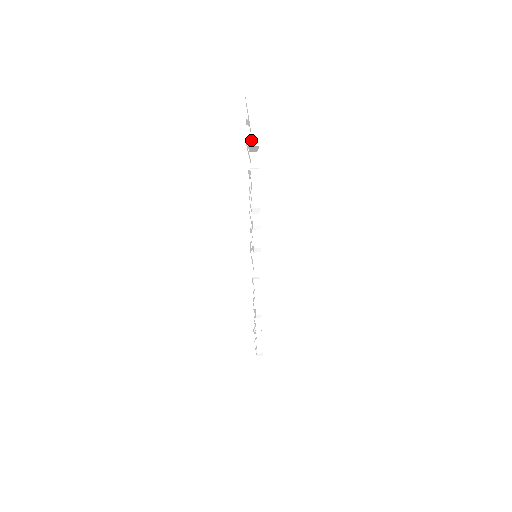
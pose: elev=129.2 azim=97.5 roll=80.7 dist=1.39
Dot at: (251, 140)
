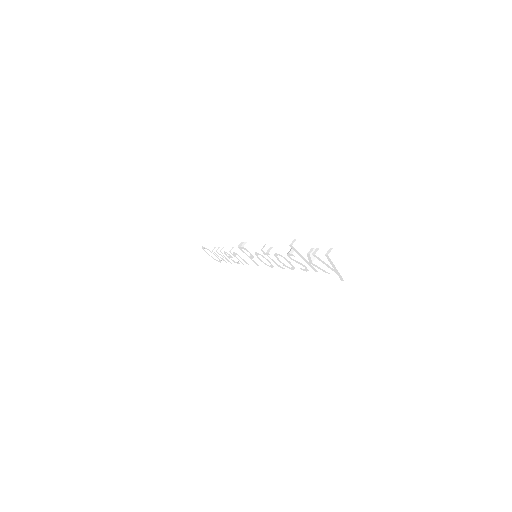
Dot at: occluded
